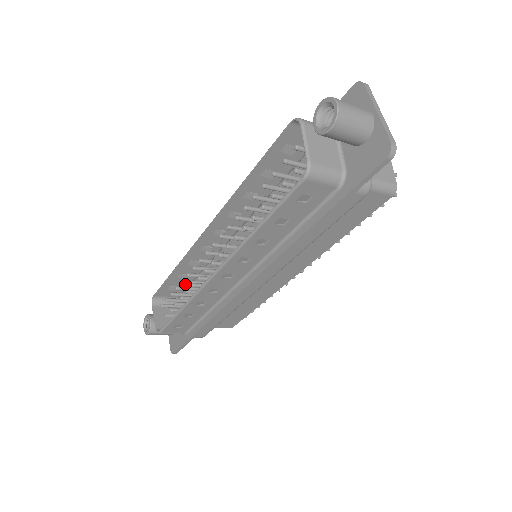
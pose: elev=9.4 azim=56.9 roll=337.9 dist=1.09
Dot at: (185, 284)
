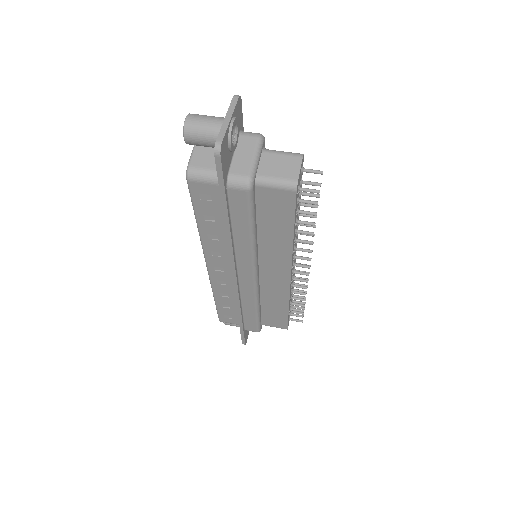
Dot at: occluded
